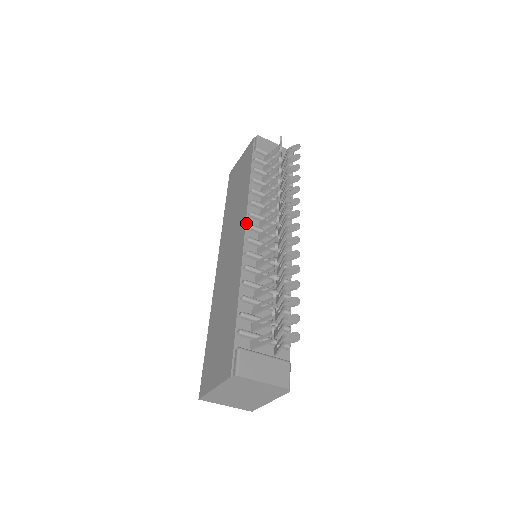
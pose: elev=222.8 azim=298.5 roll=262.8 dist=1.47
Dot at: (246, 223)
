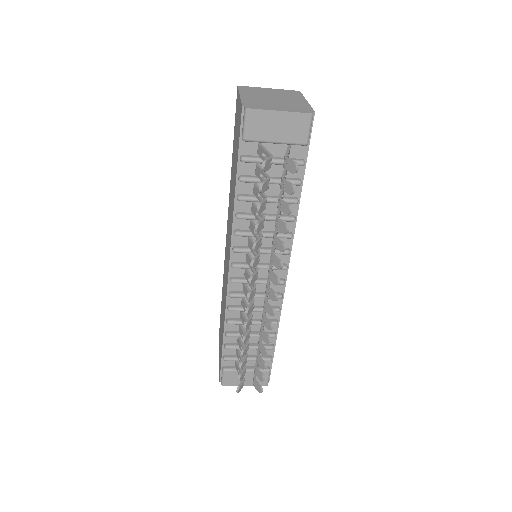
Dot at: (230, 259)
